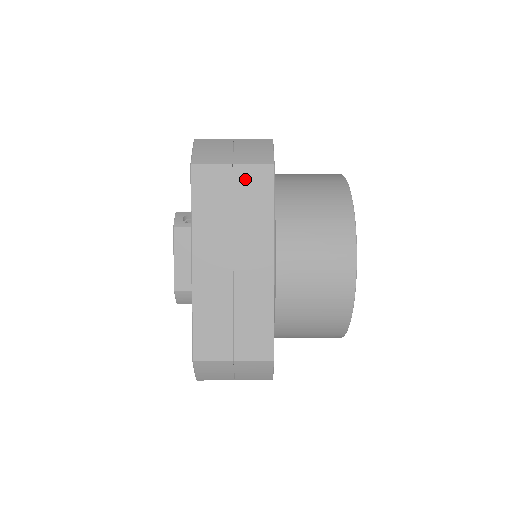
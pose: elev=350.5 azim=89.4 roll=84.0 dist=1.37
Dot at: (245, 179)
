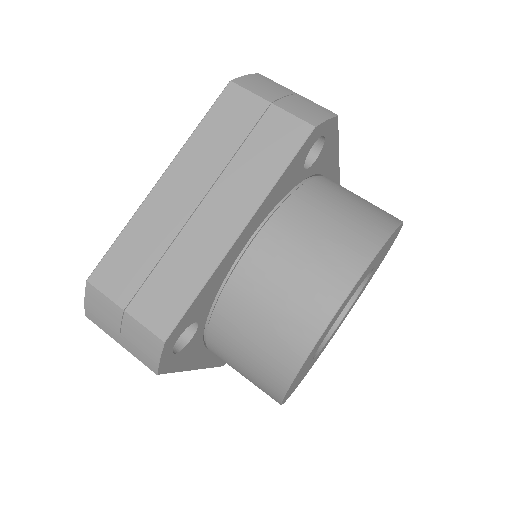
Dot at: occluded
